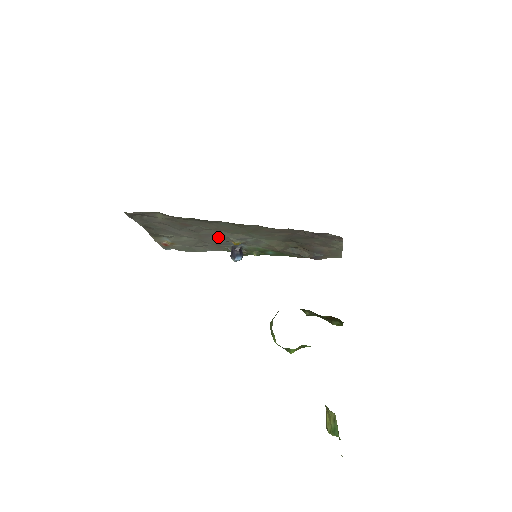
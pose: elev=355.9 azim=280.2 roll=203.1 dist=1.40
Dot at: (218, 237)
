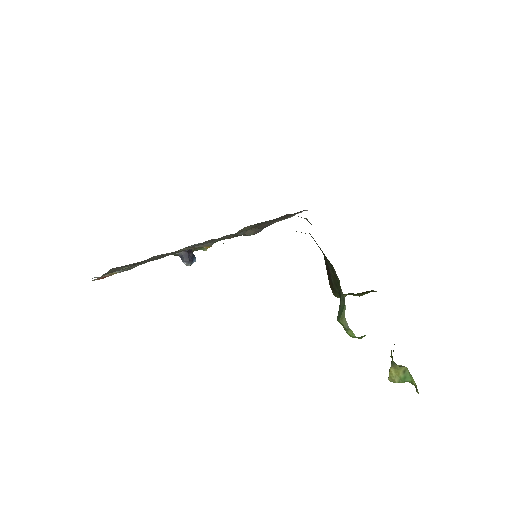
Dot at: occluded
